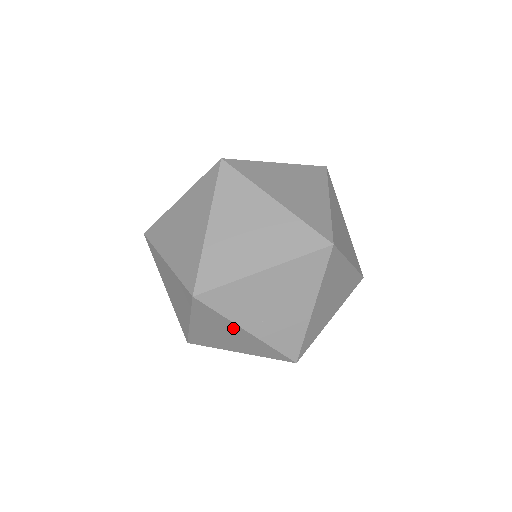
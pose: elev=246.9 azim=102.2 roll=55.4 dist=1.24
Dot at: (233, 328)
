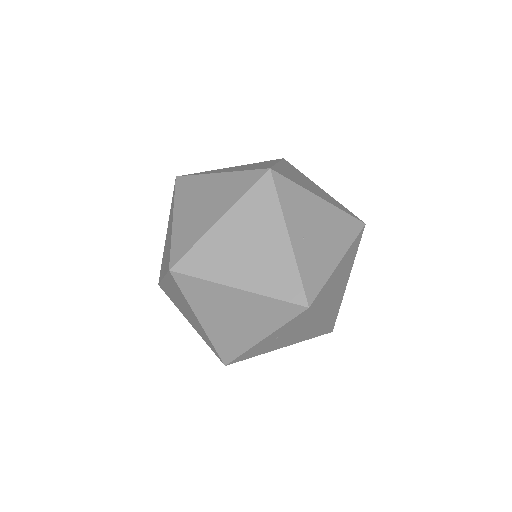
Dot at: (275, 229)
